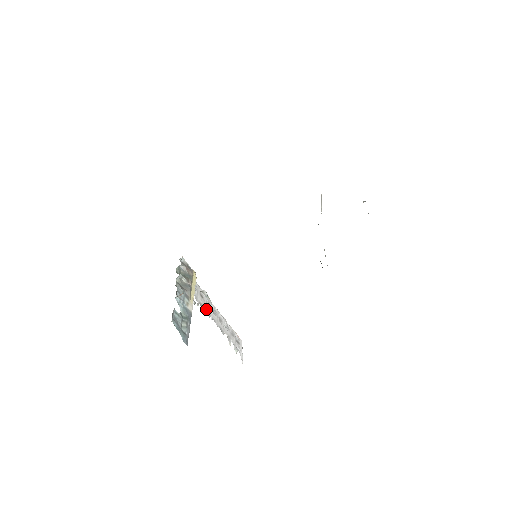
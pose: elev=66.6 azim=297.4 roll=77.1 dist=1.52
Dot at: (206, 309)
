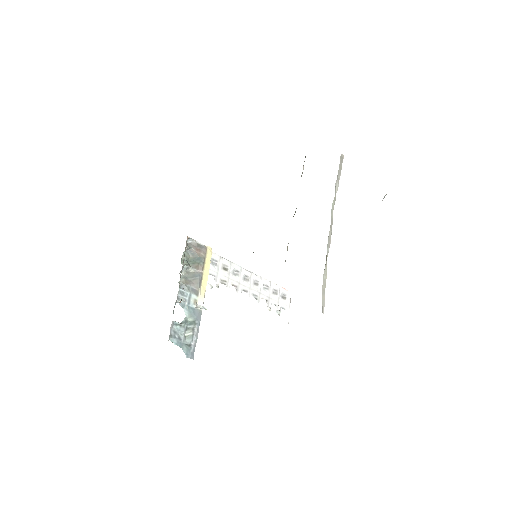
Dot at: (232, 283)
